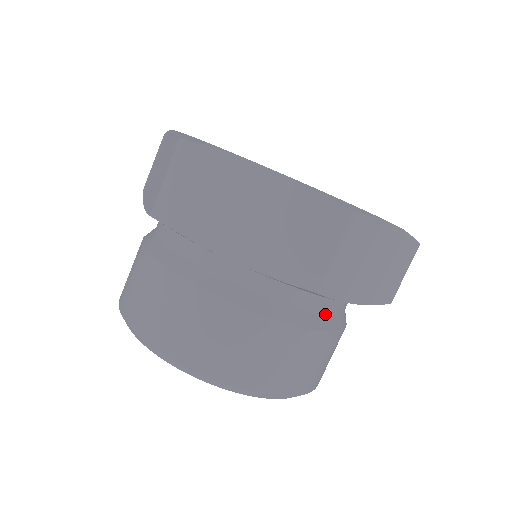
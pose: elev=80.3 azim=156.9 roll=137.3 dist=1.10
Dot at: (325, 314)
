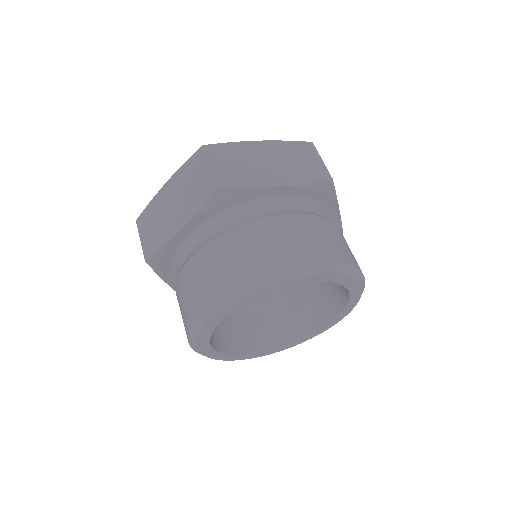
Dot at: (275, 211)
